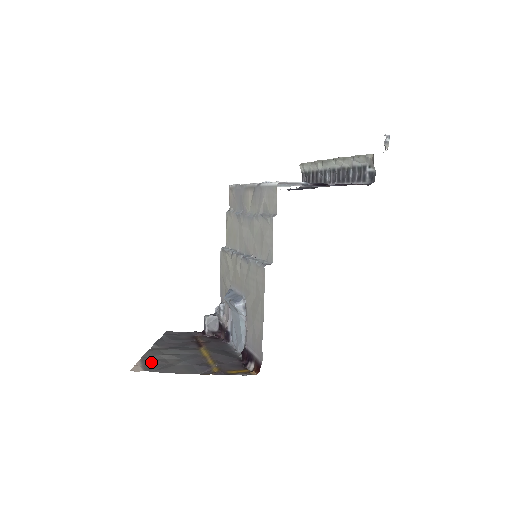
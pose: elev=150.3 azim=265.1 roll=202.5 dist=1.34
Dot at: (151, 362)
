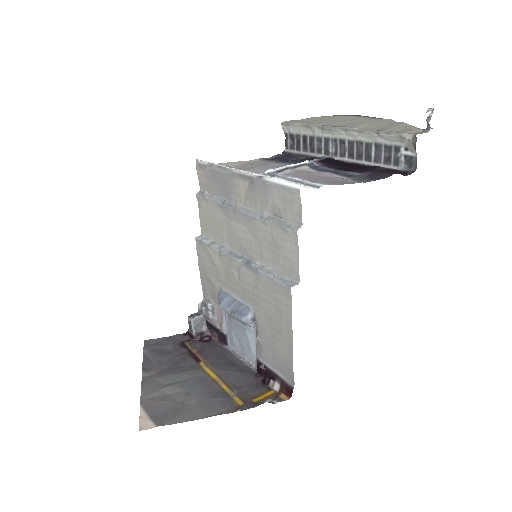
Dot at: (156, 406)
